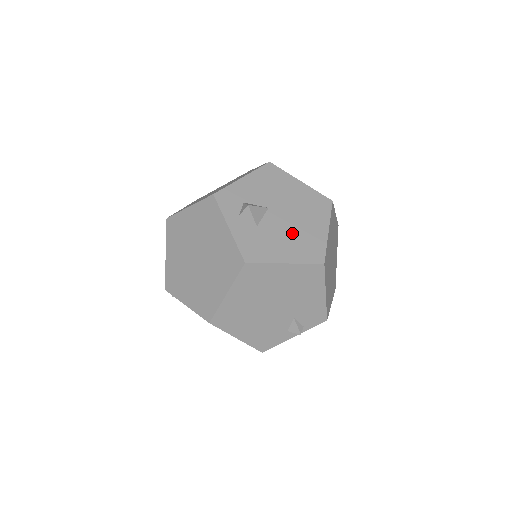
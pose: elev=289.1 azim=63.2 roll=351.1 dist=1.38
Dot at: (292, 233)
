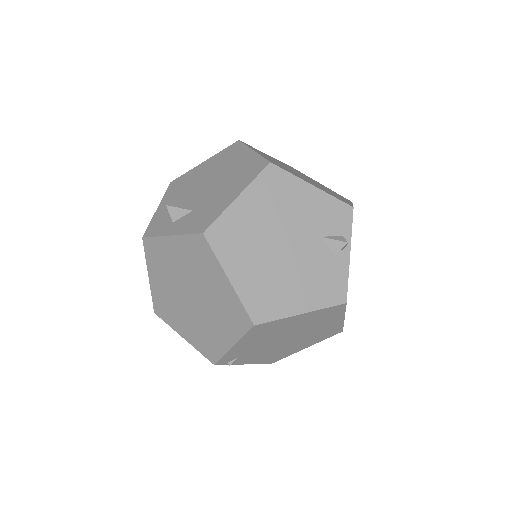
Dot at: (225, 182)
